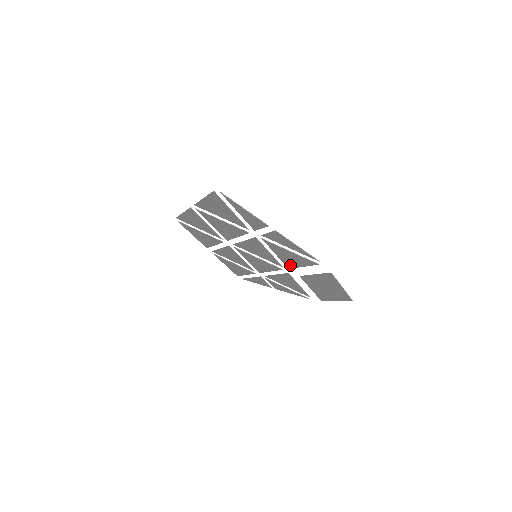
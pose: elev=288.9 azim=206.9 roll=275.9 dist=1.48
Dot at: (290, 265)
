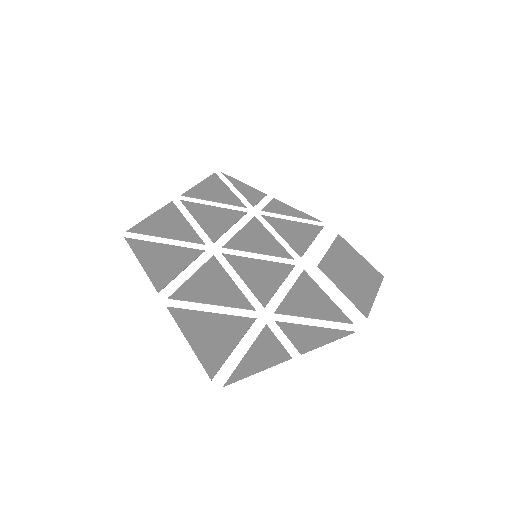
Dot at: (308, 282)
